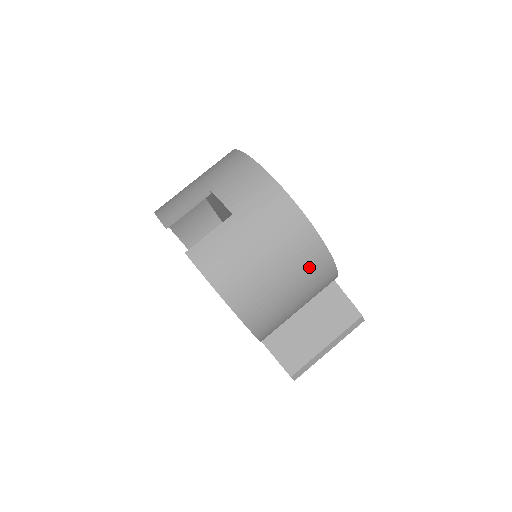
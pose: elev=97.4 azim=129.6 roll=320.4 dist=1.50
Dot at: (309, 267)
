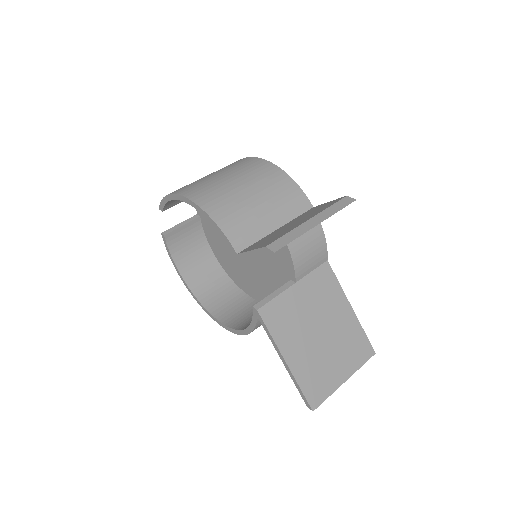
Dot at: (247, 168)
